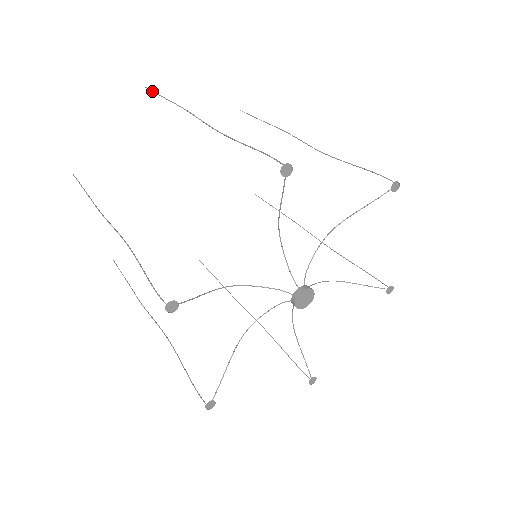
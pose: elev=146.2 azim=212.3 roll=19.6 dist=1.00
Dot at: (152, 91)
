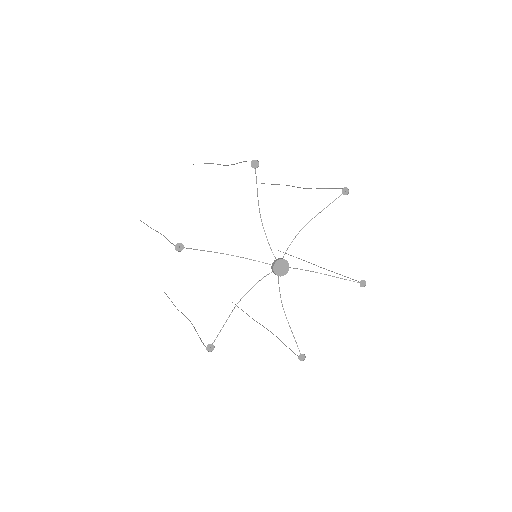
Dot at: occluded
